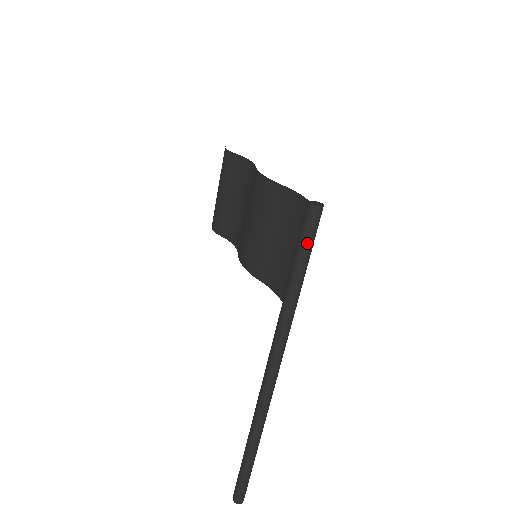
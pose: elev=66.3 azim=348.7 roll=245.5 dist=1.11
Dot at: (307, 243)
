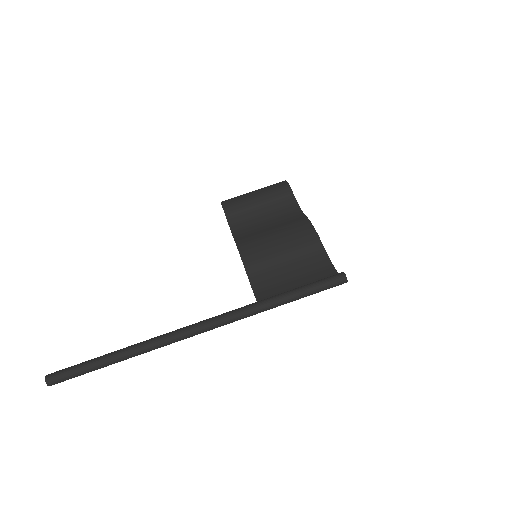
Dot at: (320, 288)
